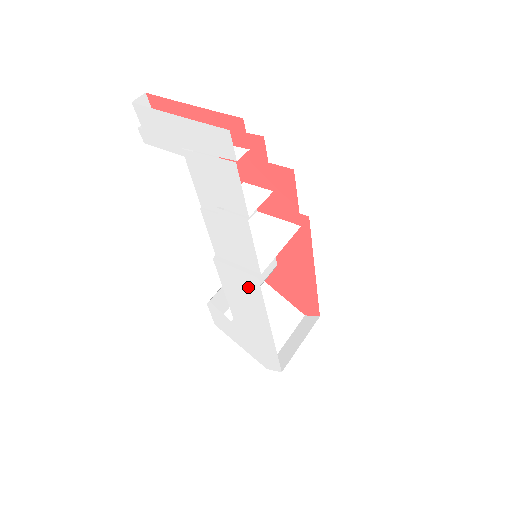
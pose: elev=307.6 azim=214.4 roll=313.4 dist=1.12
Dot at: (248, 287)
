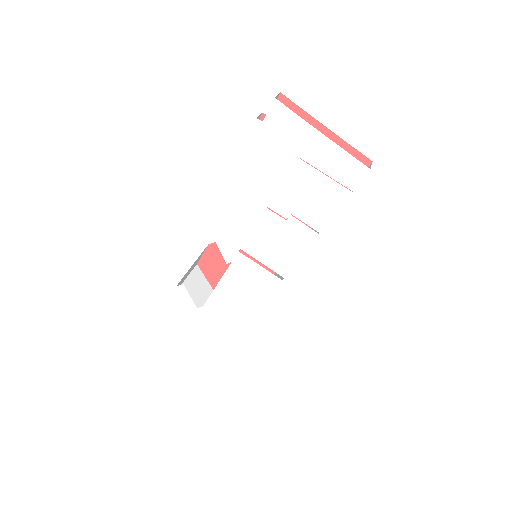
Dot at: (260, 285)
